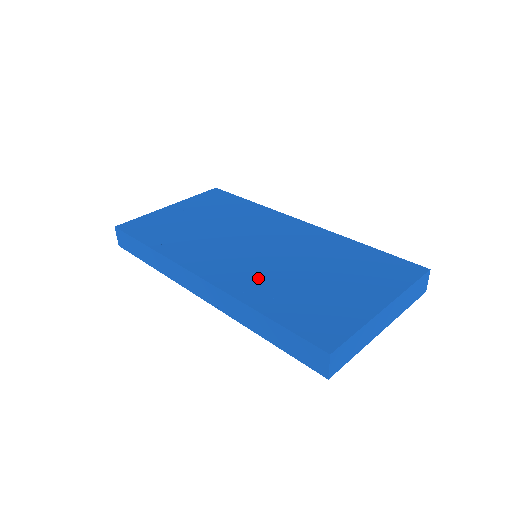
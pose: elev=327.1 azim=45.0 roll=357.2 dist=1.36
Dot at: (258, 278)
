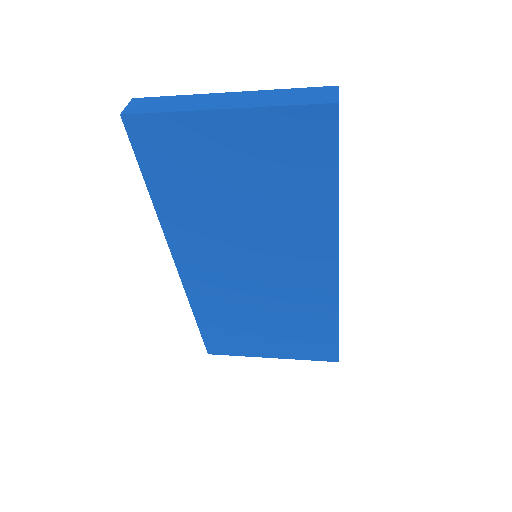
Dot at: occluded
